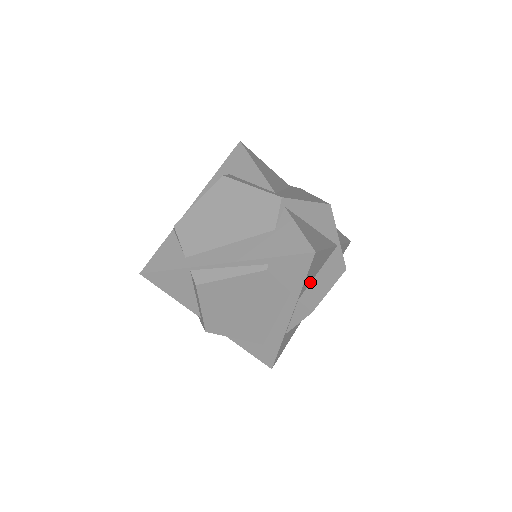
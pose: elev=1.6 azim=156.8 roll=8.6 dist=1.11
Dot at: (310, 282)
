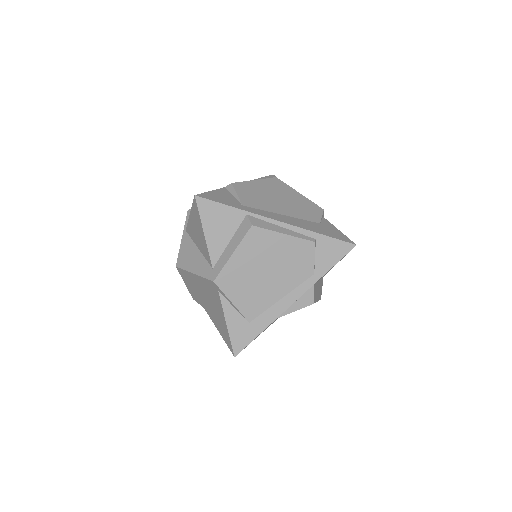
Dot at: (317, 281)
